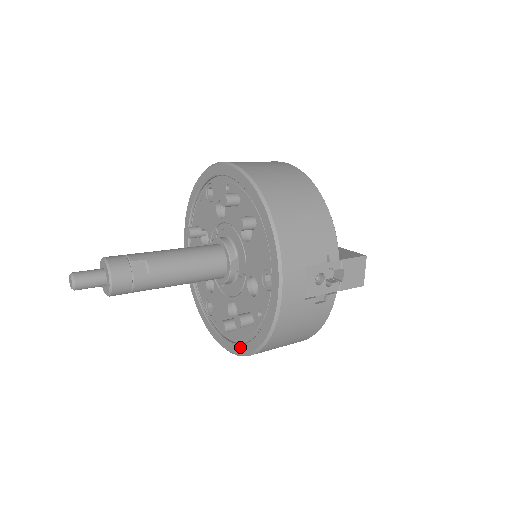
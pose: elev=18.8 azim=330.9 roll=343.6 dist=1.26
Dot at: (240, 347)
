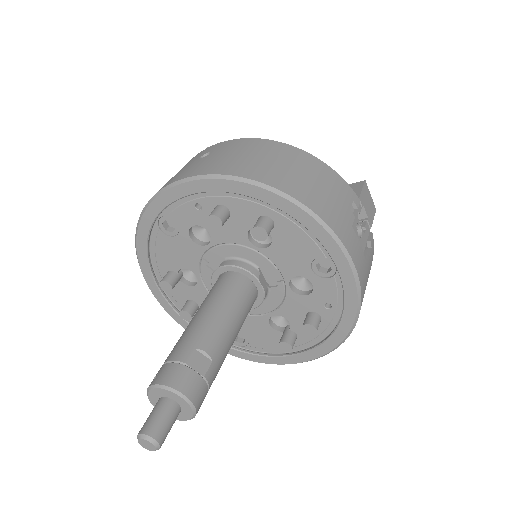
Dot at: (316, 351)
